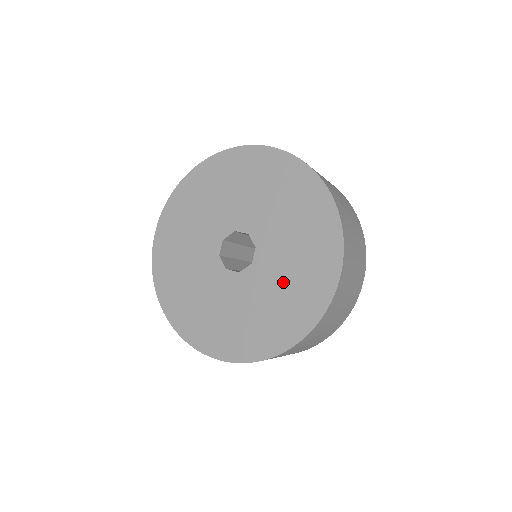
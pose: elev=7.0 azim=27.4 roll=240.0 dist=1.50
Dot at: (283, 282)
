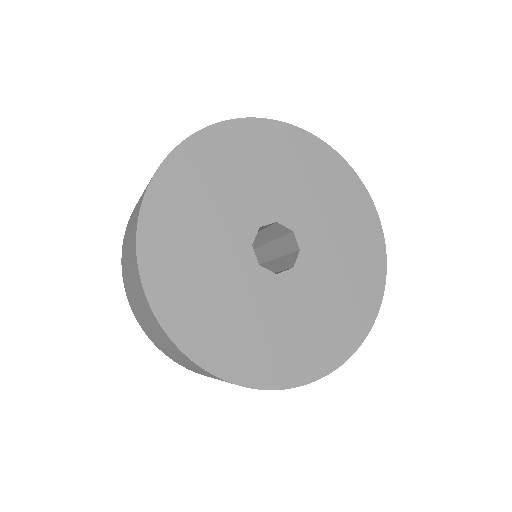
Dot at: (326, 299)
